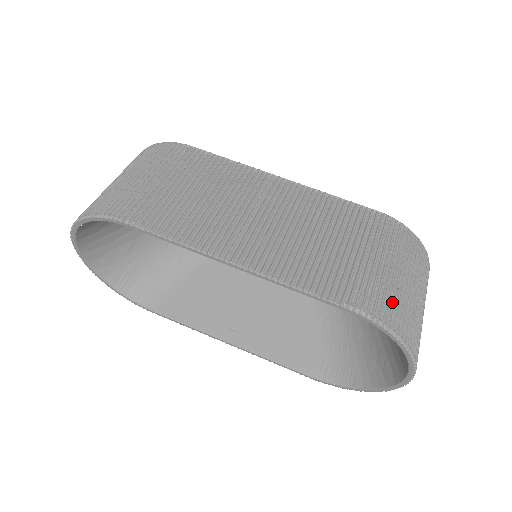
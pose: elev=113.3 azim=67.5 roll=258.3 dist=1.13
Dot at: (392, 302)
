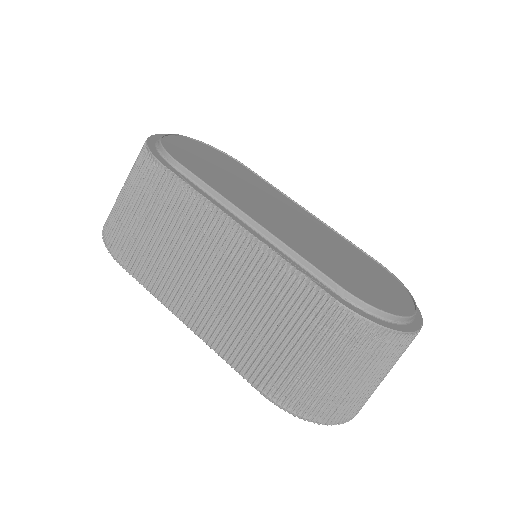
Dot at: (309, 395)
